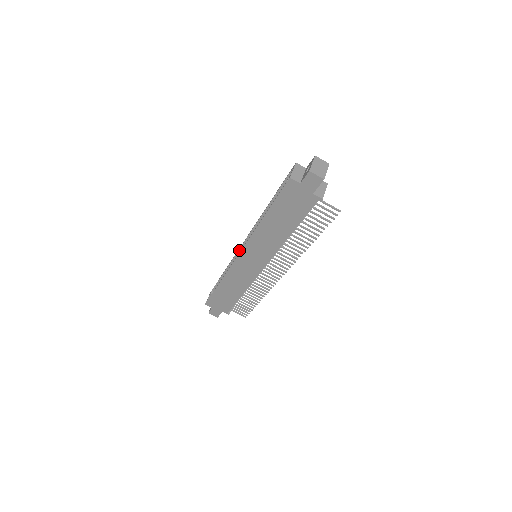
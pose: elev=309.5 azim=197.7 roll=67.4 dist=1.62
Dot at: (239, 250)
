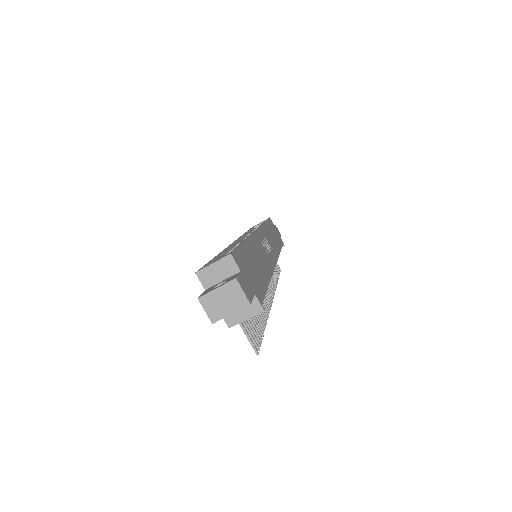
Dot at: occluded
